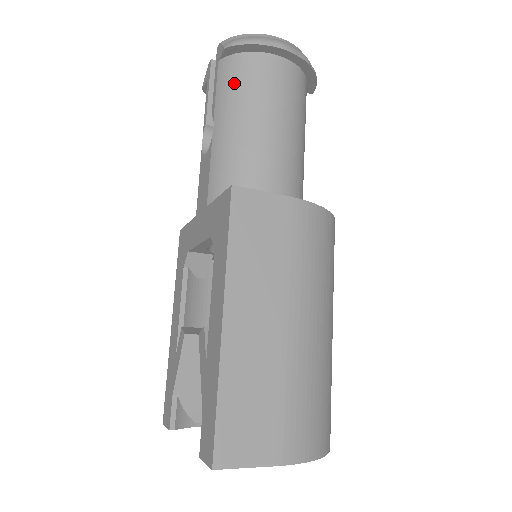
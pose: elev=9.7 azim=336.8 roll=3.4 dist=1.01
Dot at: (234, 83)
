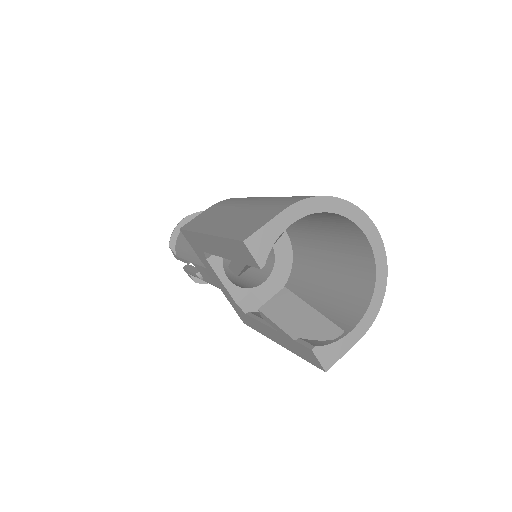
Dot at: (181, 245)
